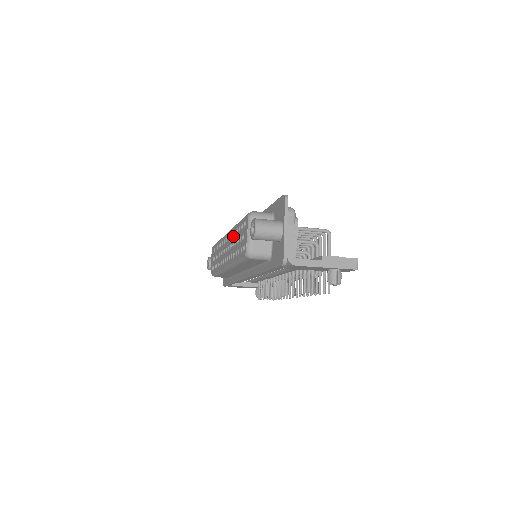
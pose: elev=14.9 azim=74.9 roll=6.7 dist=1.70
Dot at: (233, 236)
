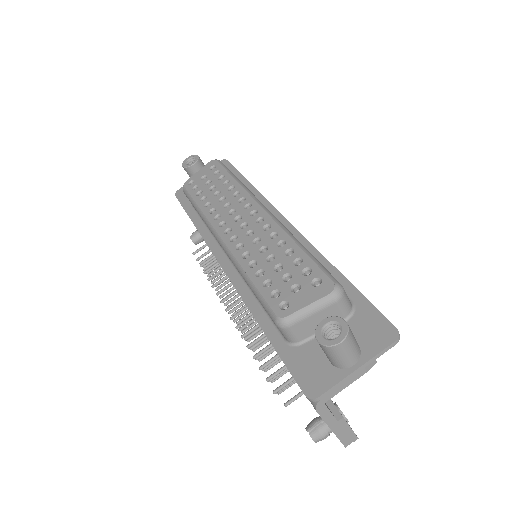
Dot at: (274, 241)
